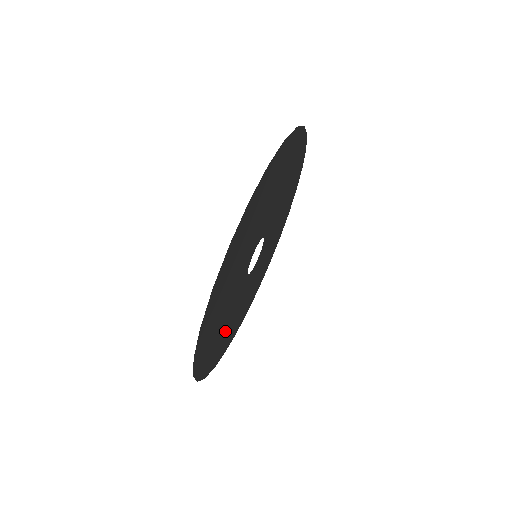
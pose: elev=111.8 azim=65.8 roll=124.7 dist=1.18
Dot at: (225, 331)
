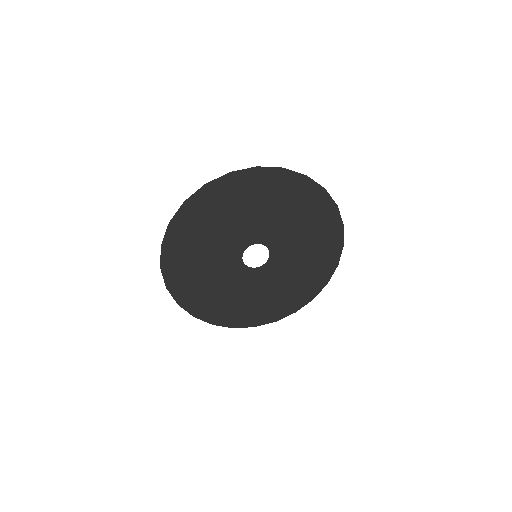
Dot at: (202, 240)
